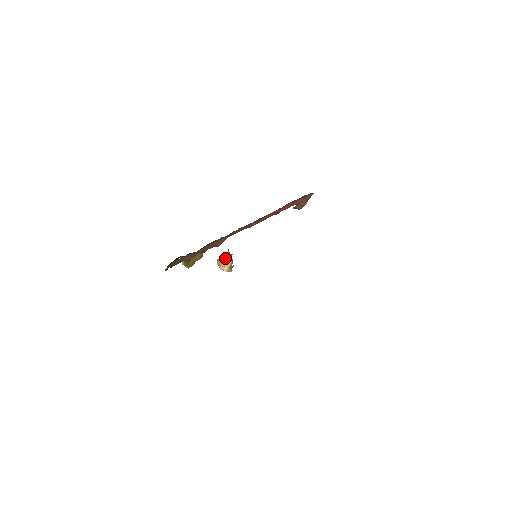
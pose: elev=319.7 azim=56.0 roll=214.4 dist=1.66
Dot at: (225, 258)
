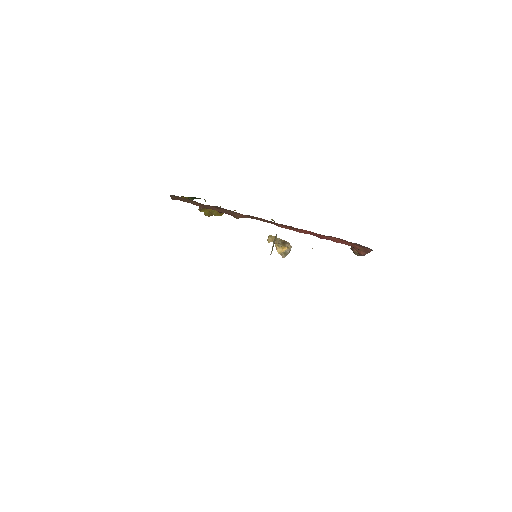
Dot at: (278, 240)
